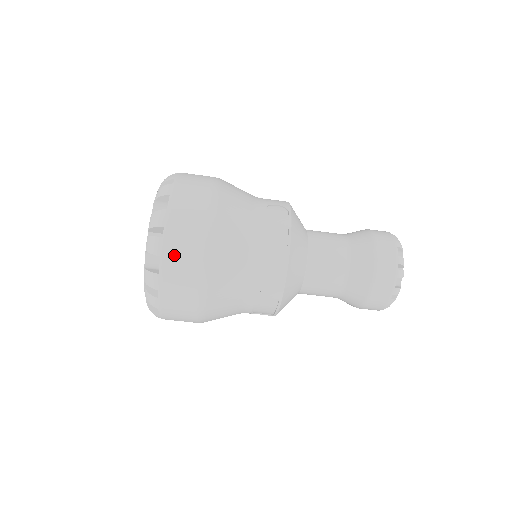
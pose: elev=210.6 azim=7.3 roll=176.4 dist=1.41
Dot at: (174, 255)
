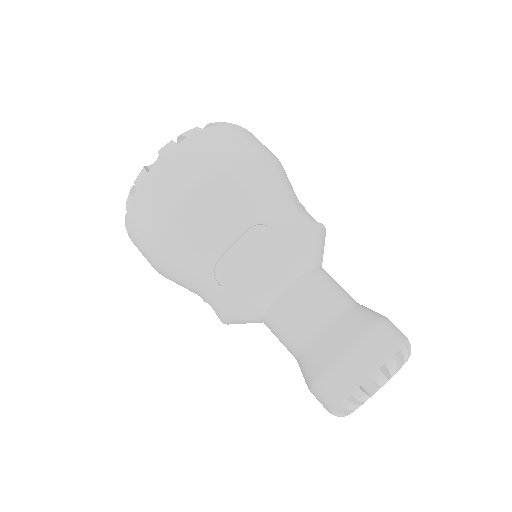
Dot at: (135, 220)
